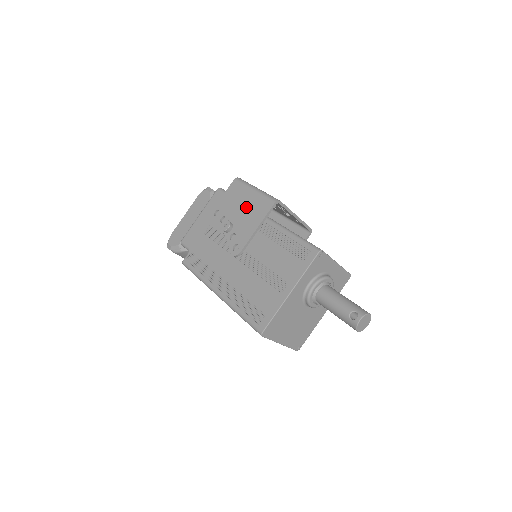
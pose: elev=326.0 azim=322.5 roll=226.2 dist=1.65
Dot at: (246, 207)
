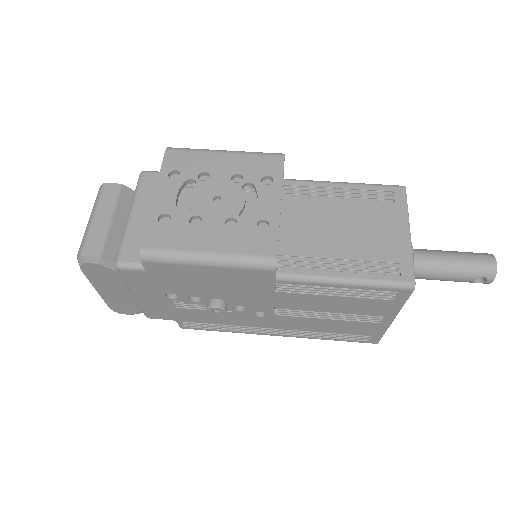
Dot at: (221, 284)
